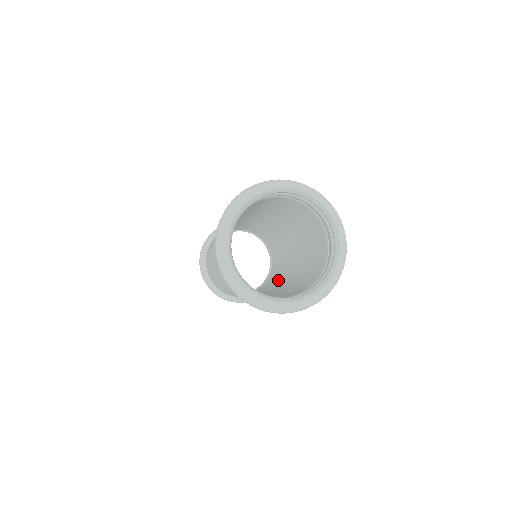
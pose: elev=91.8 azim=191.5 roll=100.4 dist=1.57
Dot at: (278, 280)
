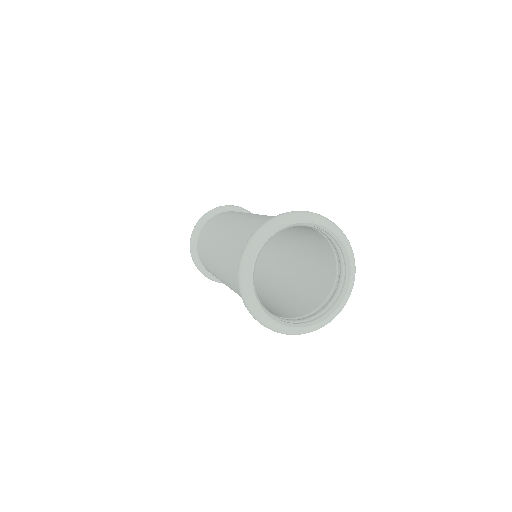
Dot at: (278, 259)
